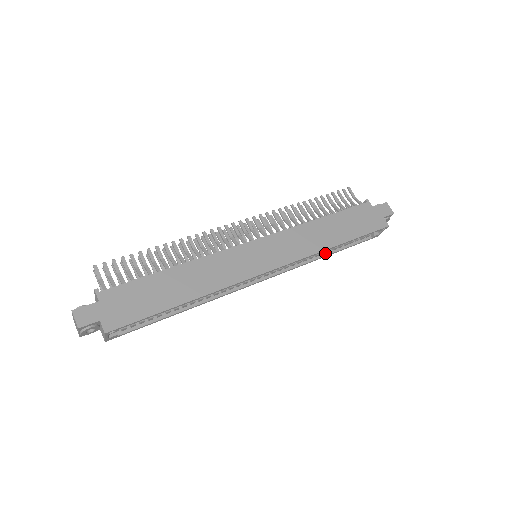
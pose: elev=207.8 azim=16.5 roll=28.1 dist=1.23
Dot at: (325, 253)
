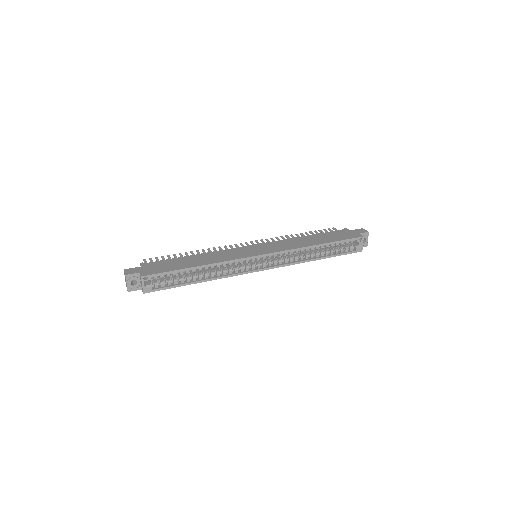
Dot at: (314, 258)
